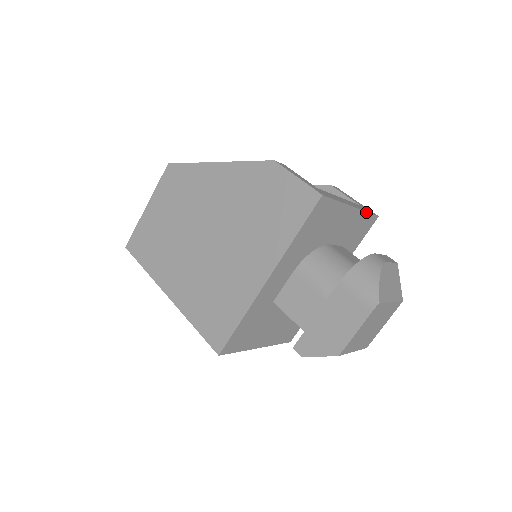
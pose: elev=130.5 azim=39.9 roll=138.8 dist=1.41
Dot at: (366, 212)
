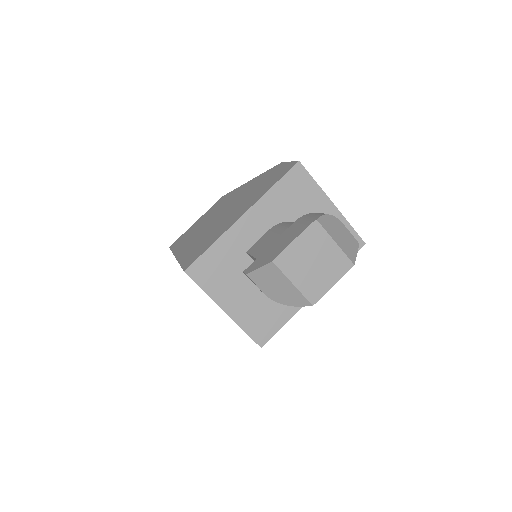
Dot at: (349, 224)
